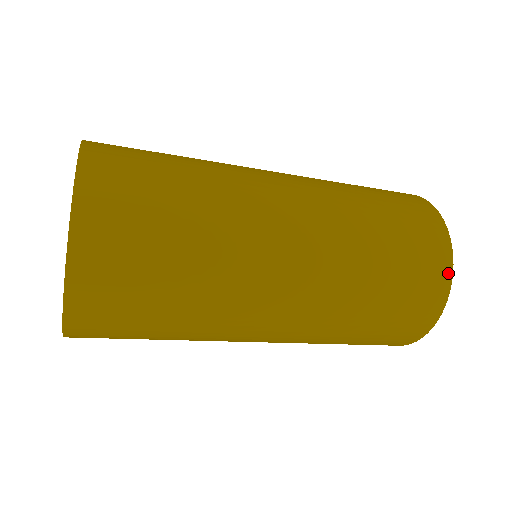
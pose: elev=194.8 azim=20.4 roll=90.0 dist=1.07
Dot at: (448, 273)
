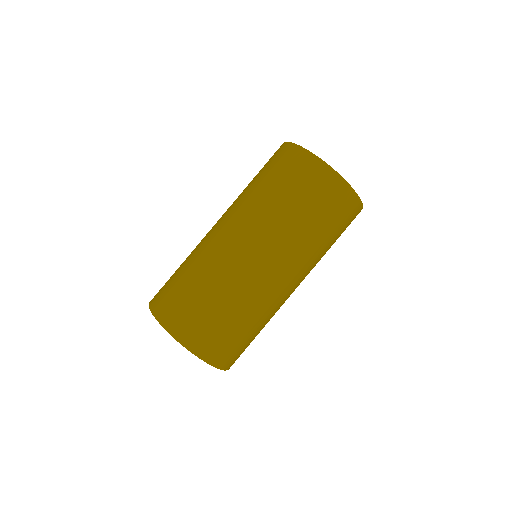
Dot at: (300, 150)
